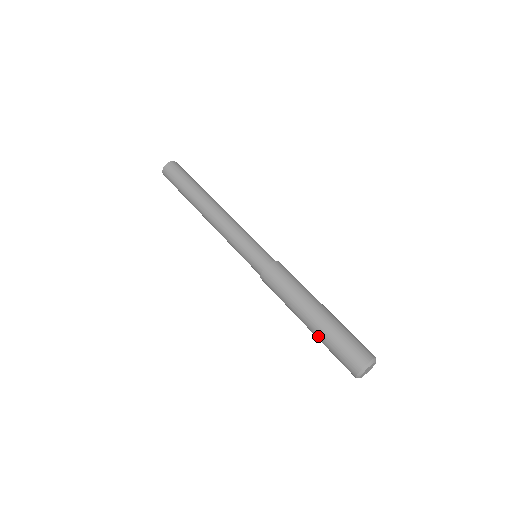
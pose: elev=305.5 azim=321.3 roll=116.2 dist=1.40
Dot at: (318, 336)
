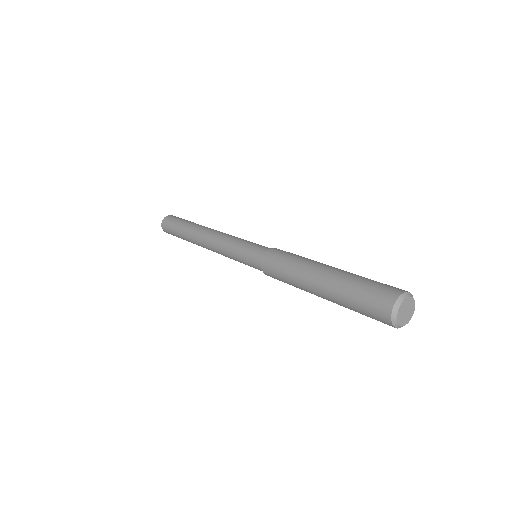
Dot at: (334, 293)
